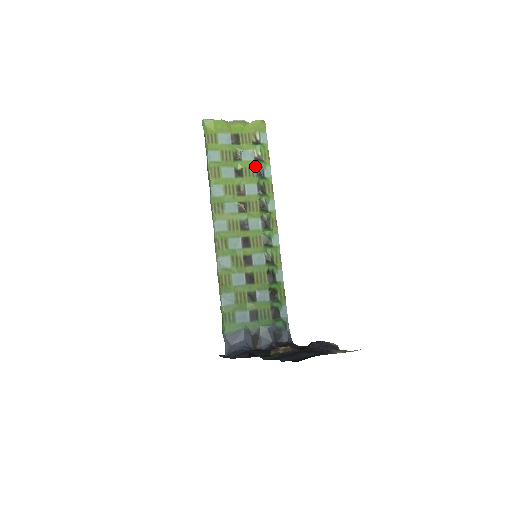
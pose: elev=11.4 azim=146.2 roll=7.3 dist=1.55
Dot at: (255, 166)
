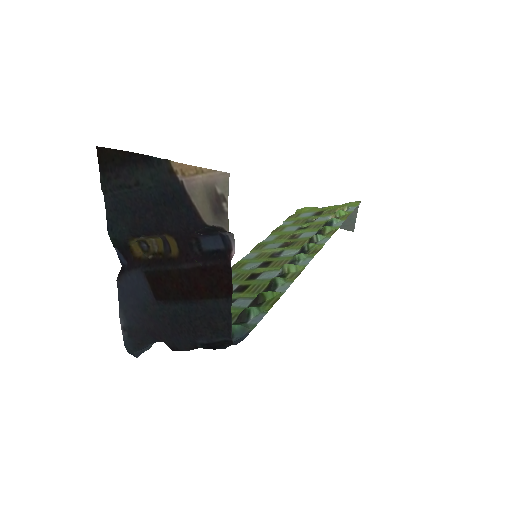
Dot at: (325, 222)
